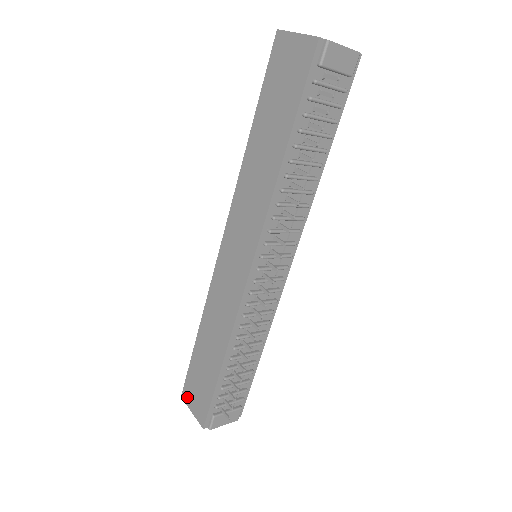
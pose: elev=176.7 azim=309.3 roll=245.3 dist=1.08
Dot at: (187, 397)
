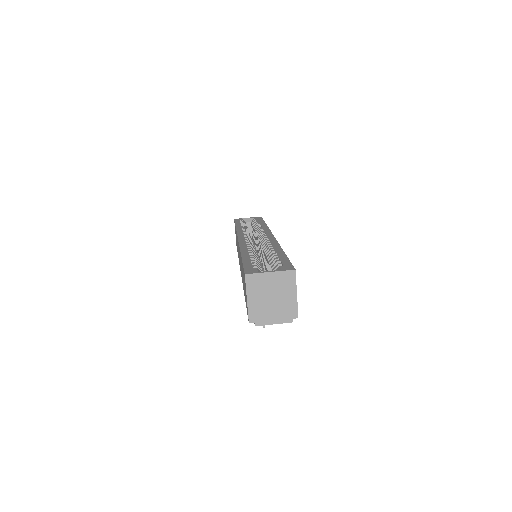
Dot at: occluded
